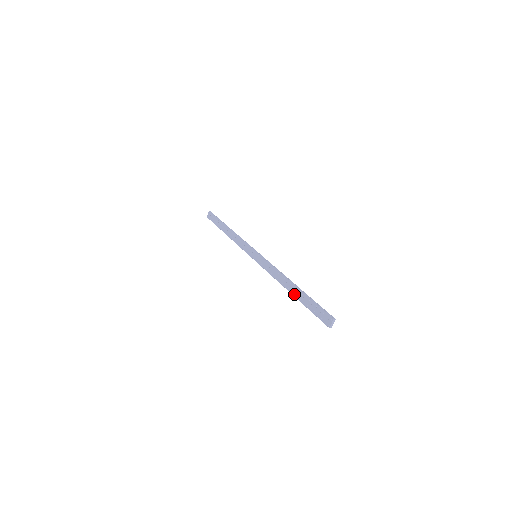
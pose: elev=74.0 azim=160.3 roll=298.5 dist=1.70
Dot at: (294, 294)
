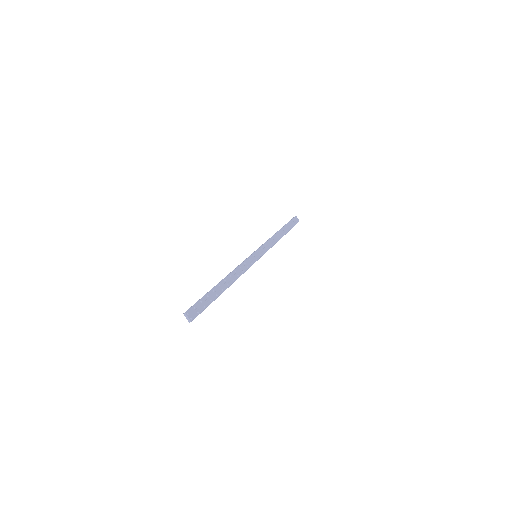
Dot at: (221, 291)
